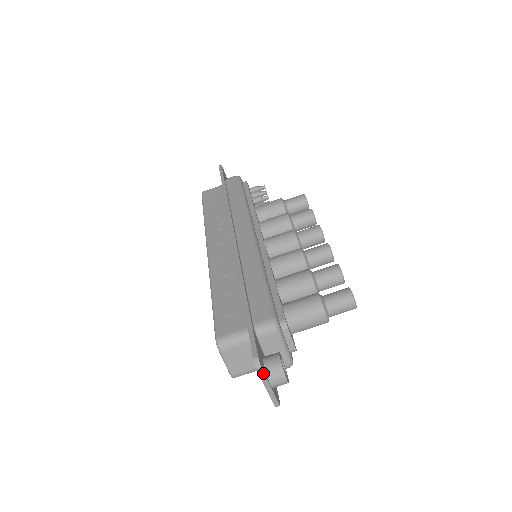
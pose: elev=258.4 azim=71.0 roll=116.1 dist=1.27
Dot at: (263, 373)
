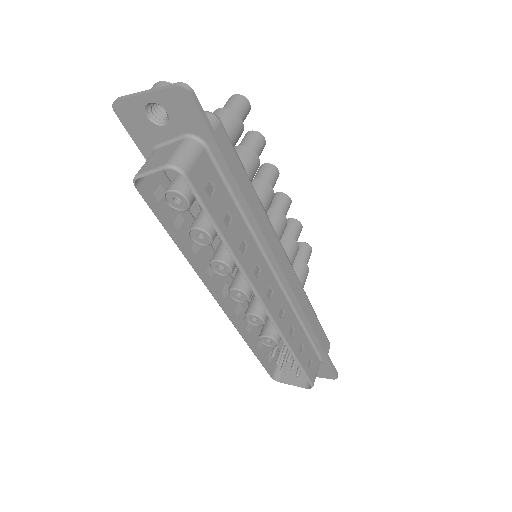
Dot at: (125, 97)
